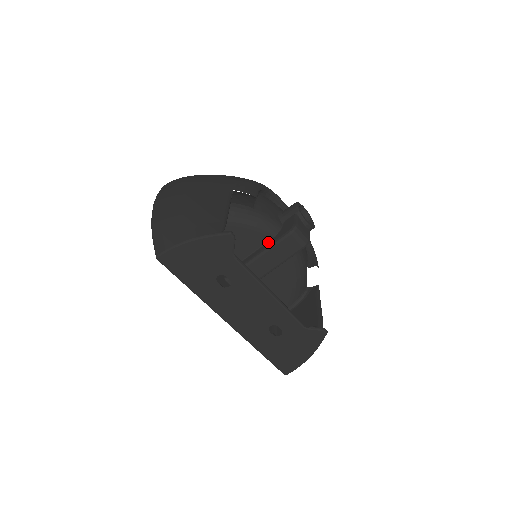
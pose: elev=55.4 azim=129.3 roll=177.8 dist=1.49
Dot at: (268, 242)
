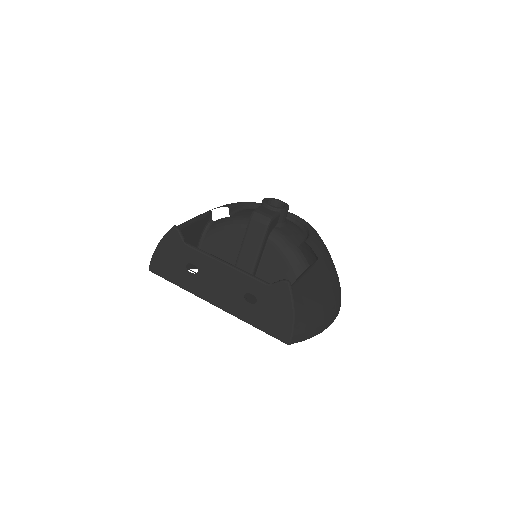
Dot at: occluded
